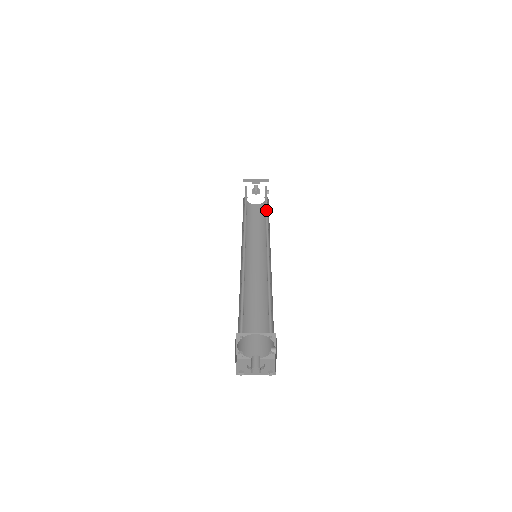
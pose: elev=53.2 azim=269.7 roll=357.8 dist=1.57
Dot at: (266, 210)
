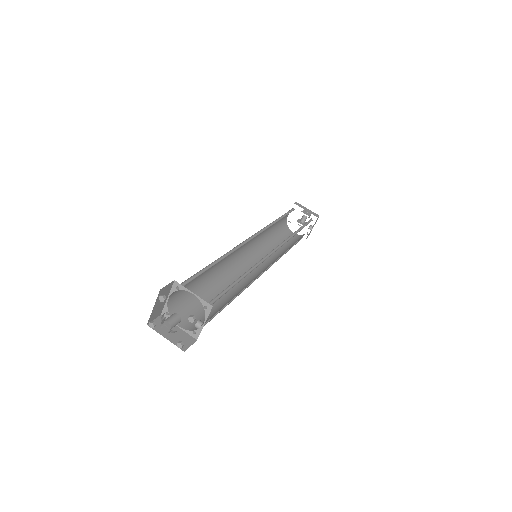
Dot at: (297, 232)
